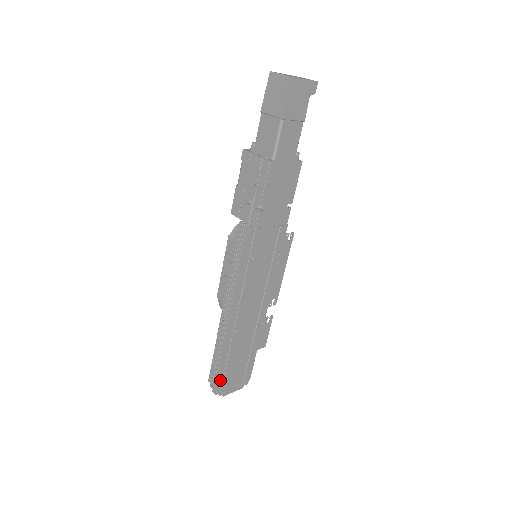
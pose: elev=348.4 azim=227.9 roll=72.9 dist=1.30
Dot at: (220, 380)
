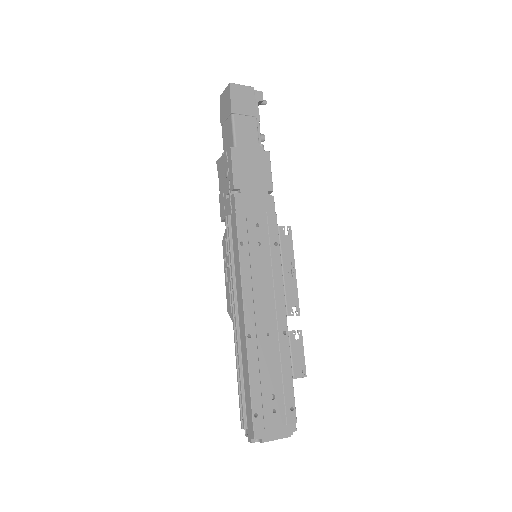
Dot at: (250, 415)
